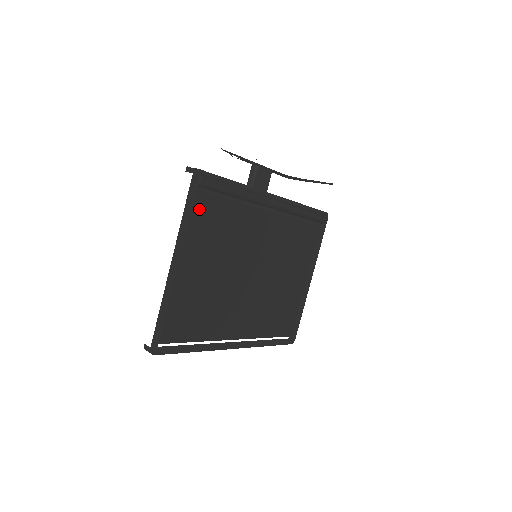
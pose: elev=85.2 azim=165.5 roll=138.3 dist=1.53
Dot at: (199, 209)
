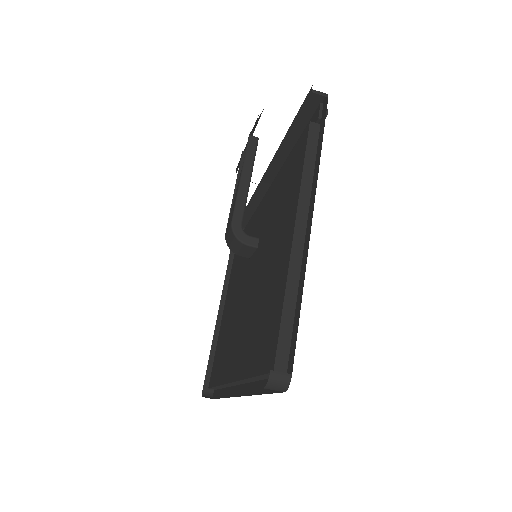
Dot at: occluded
